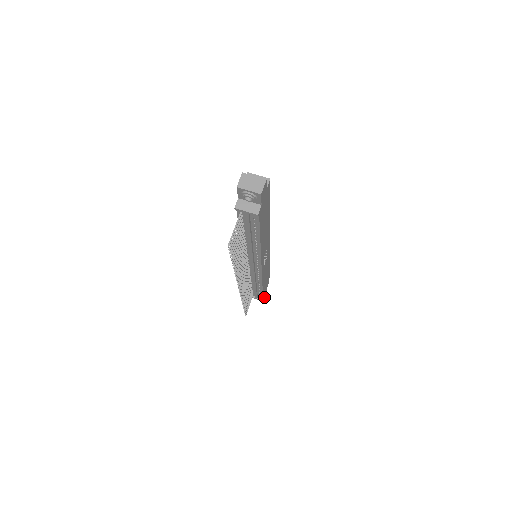
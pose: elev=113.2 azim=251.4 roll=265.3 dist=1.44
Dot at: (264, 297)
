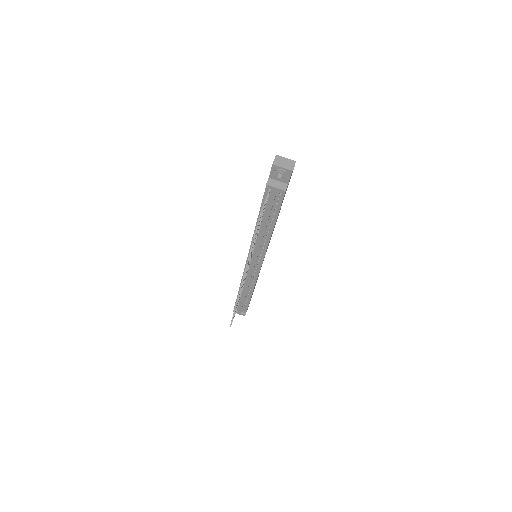
Dot at: occluded
